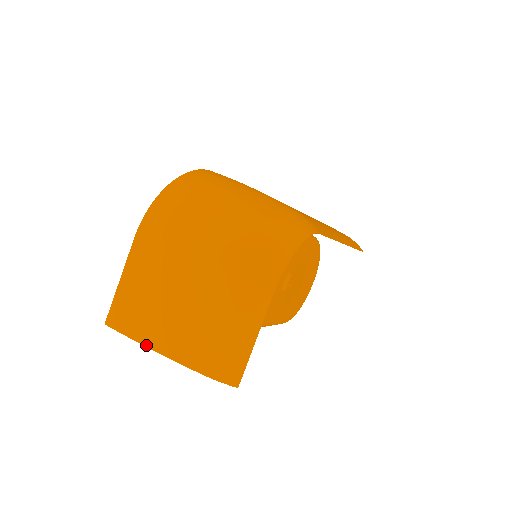
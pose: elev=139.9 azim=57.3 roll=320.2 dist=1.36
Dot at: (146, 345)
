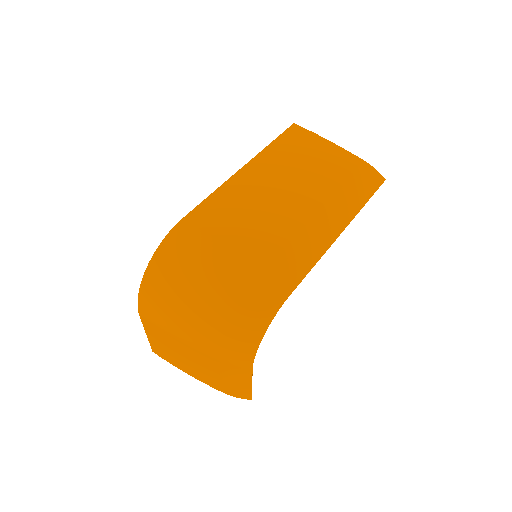
Dot at: (183, 371)
